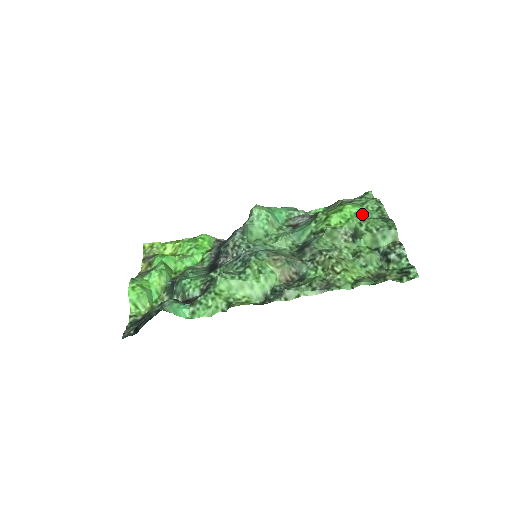
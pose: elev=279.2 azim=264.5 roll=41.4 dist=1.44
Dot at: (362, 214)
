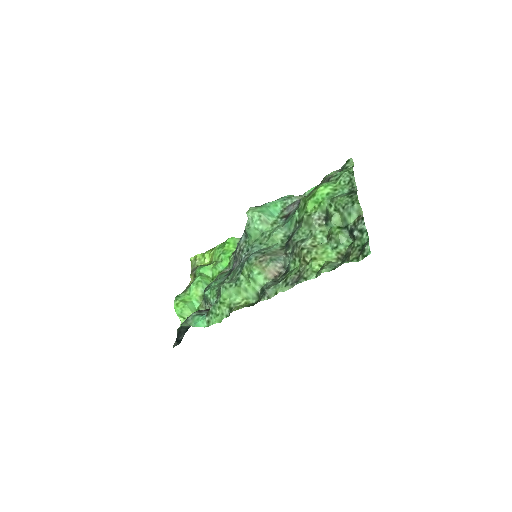
Dot at: (334, 192)
